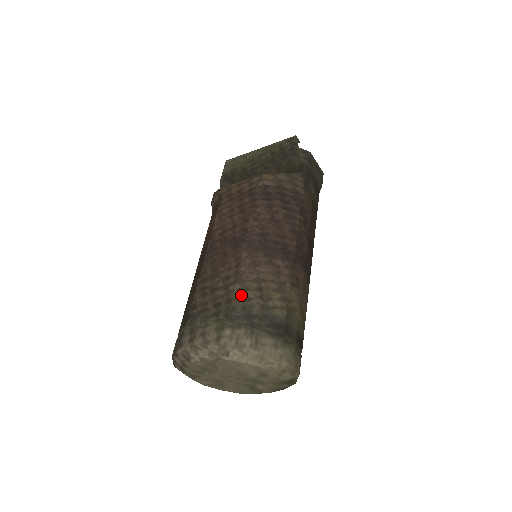
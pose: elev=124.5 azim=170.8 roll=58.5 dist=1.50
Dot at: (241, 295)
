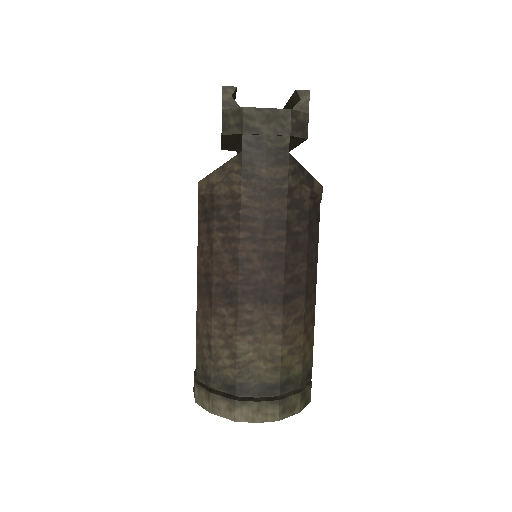
Dot at: (200, 353)
